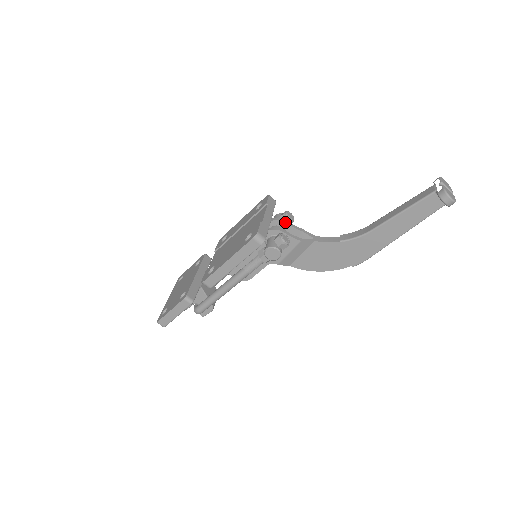
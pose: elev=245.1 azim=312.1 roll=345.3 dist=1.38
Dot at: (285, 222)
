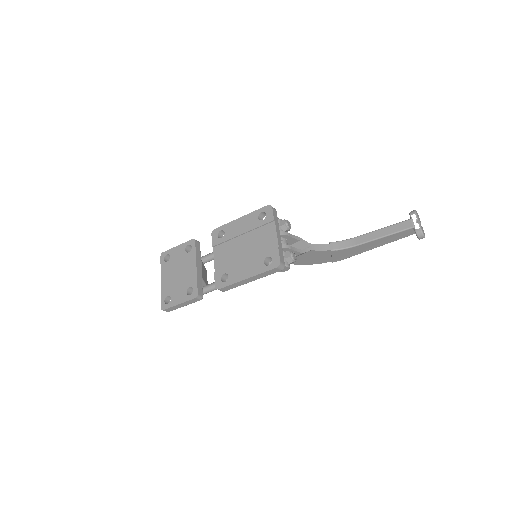
Dot at: (289, 235)
